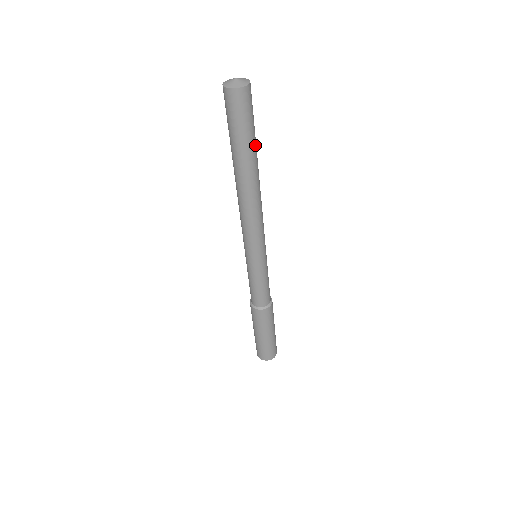
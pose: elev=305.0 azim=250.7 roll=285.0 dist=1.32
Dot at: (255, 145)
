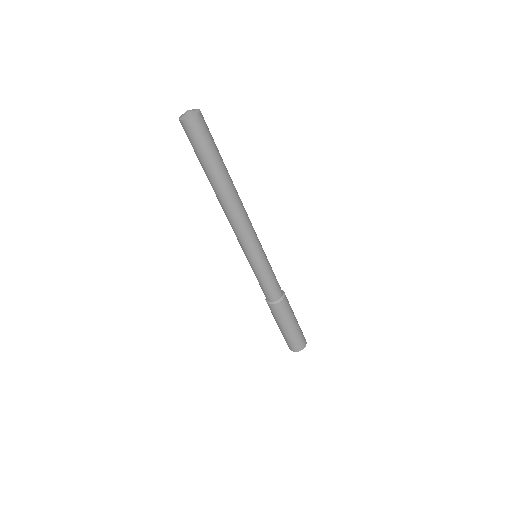
Dot at: (221, 159)
